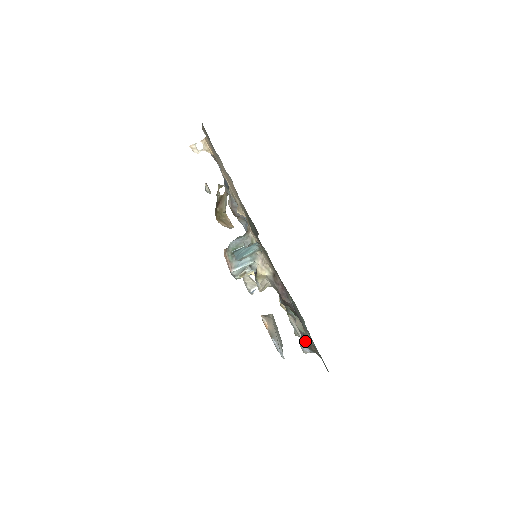
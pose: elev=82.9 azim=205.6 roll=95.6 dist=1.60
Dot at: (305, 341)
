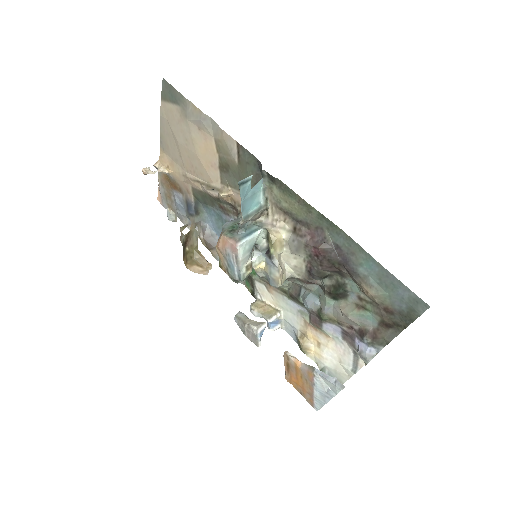
Dot at: (363, 335)
